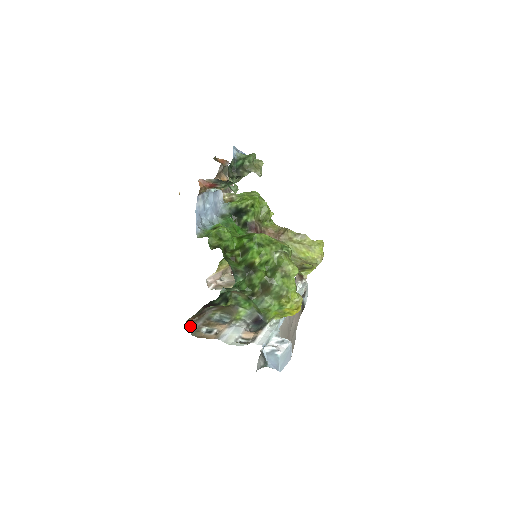
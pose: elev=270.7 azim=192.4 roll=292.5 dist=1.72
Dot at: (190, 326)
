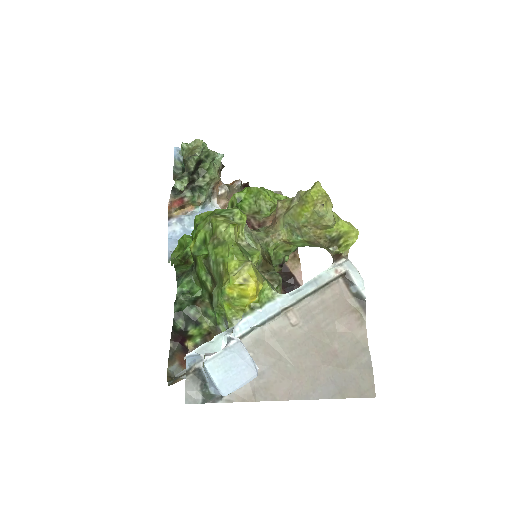
Dot at: occluded
